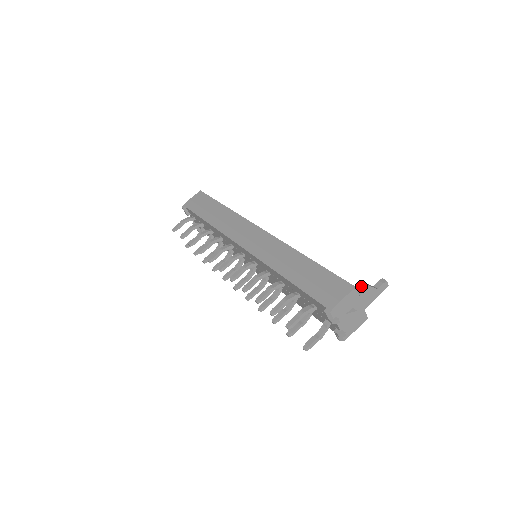
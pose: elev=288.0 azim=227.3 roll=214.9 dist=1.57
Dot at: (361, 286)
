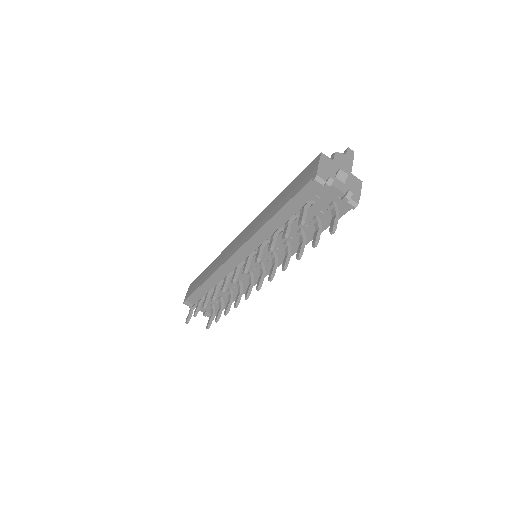
Dot at: (330, 158)
